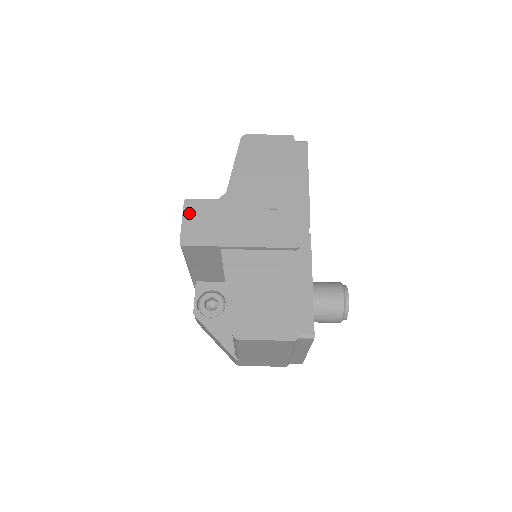
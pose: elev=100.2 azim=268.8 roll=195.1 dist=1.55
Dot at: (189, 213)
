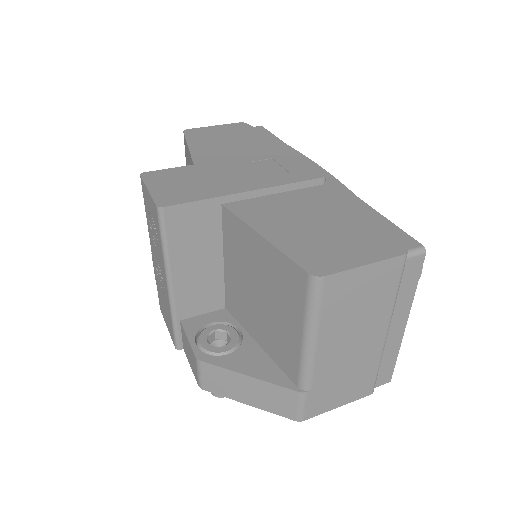
Dot at: (154, 181)
